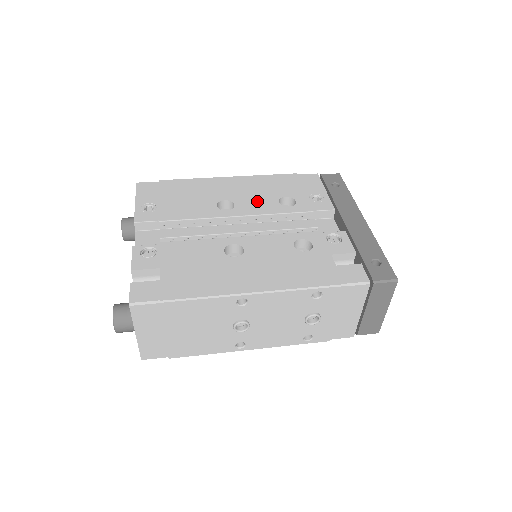
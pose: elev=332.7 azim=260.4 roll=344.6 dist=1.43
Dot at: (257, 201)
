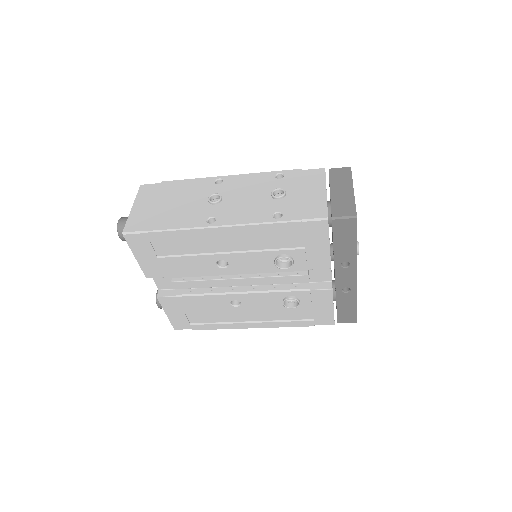
Dot at: occluded
